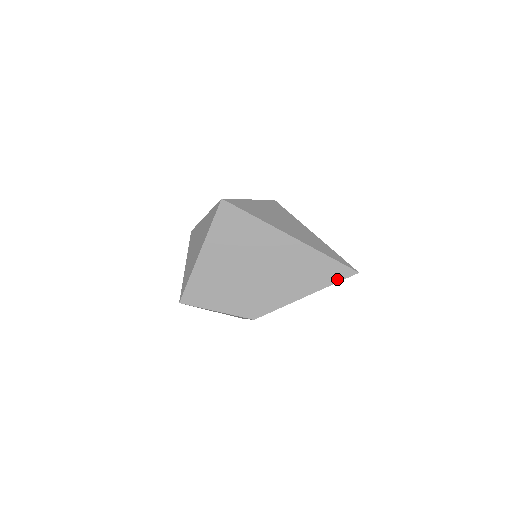
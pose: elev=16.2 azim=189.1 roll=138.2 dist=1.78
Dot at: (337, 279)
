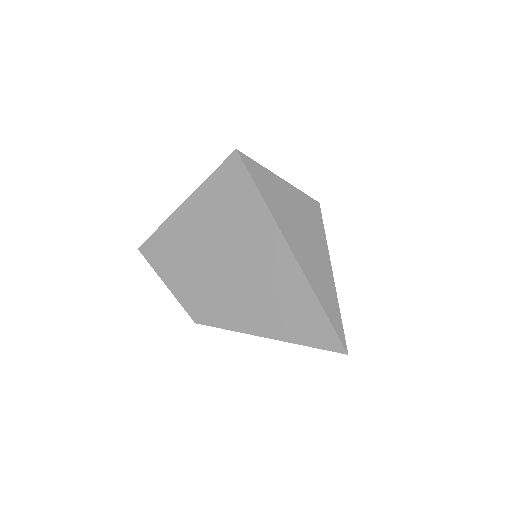
Dot at: (314, 342)
